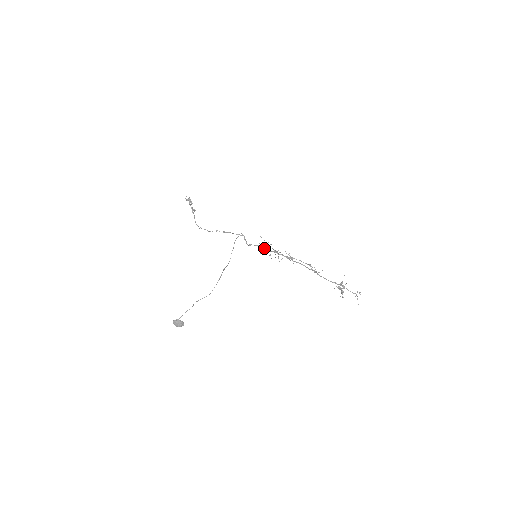
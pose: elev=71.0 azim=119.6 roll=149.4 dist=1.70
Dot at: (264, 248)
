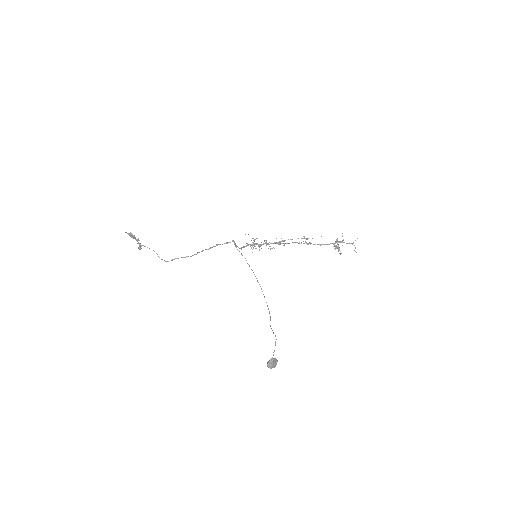
Dot at: (253, 245)
